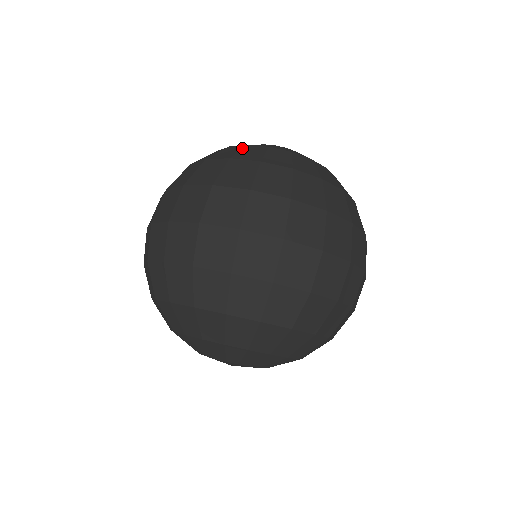
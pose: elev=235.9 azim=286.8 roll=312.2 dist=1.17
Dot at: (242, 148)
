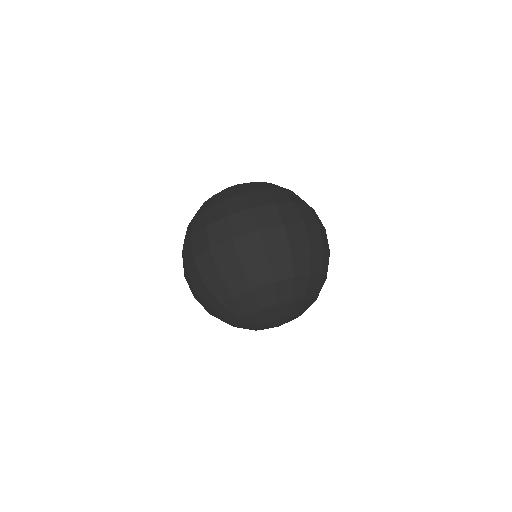
Dot at: occluded
